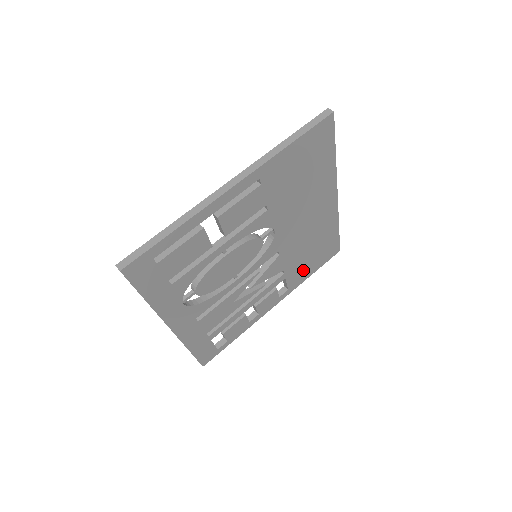
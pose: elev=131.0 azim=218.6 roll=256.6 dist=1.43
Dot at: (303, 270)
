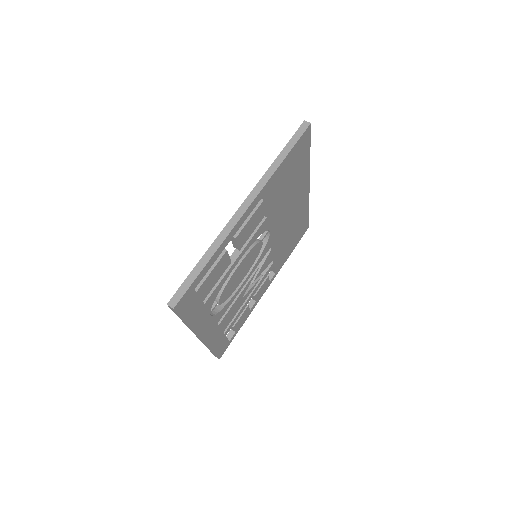
Dot at: (285, 253)
